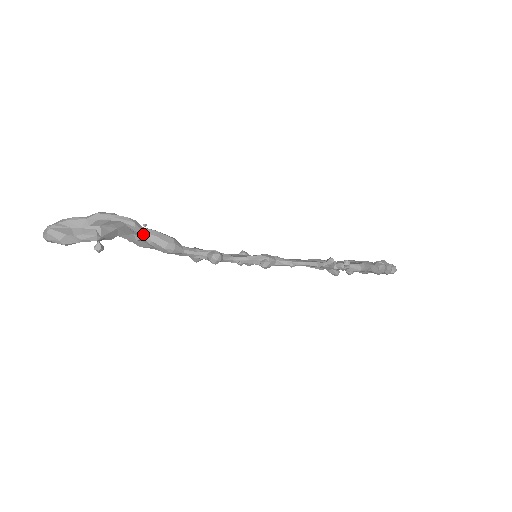
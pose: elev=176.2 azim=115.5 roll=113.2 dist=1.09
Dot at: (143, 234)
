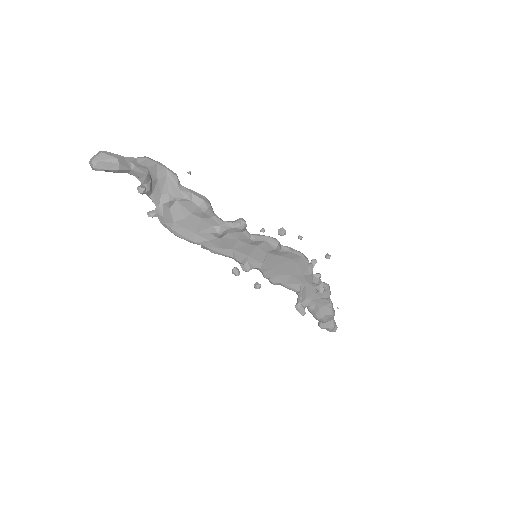
Dot at: (182, 188)
